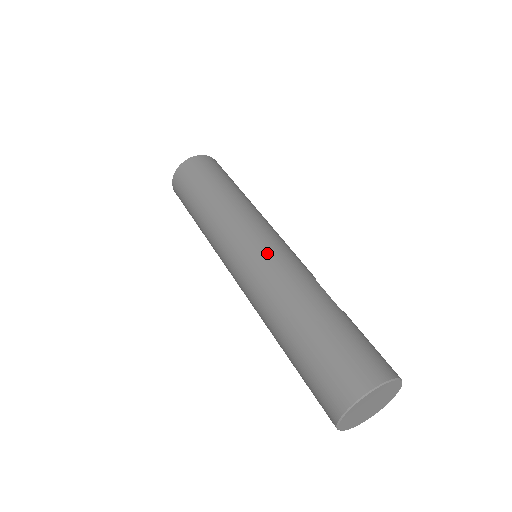
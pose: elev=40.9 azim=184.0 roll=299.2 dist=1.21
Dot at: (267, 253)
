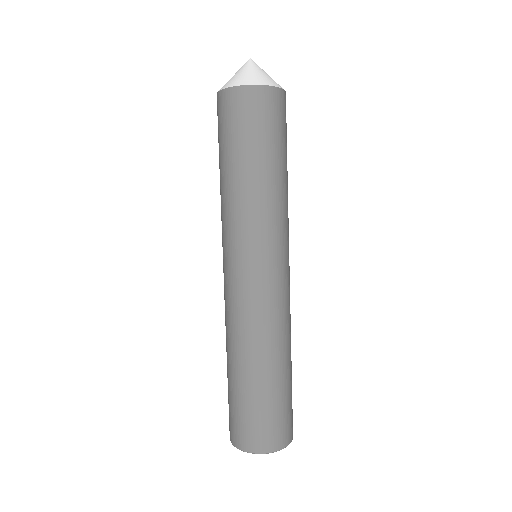
Dot at: (284, 288)
